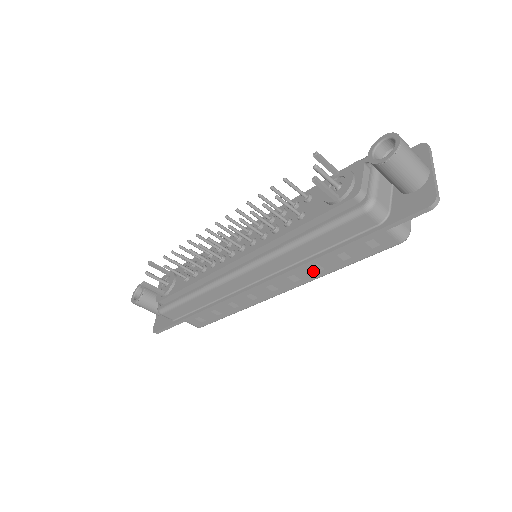
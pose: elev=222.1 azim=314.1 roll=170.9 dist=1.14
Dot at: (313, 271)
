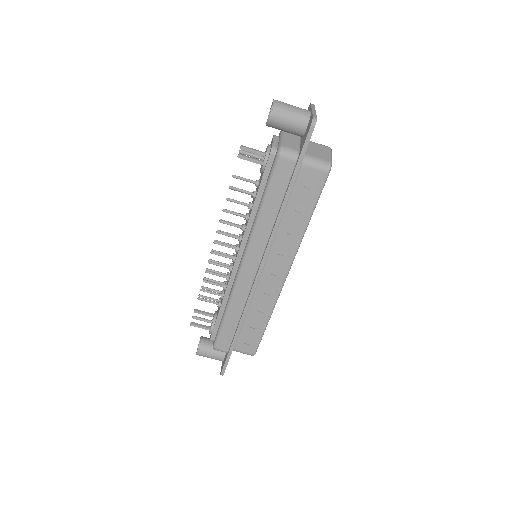
Dot at: (291, 237)
